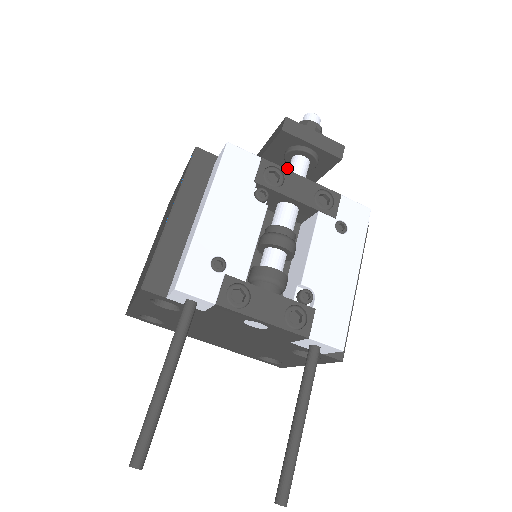
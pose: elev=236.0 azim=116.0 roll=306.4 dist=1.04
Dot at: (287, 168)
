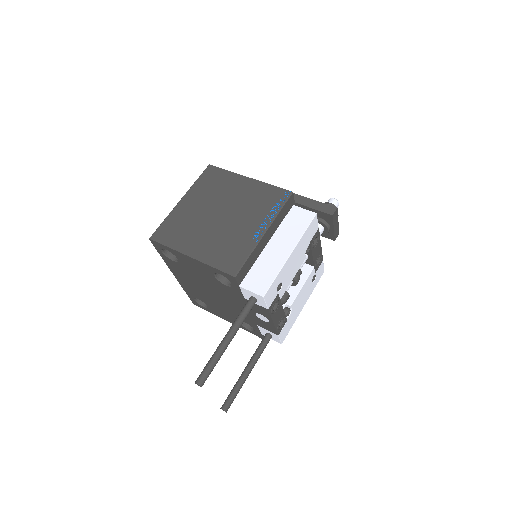
Dot at: occluded
